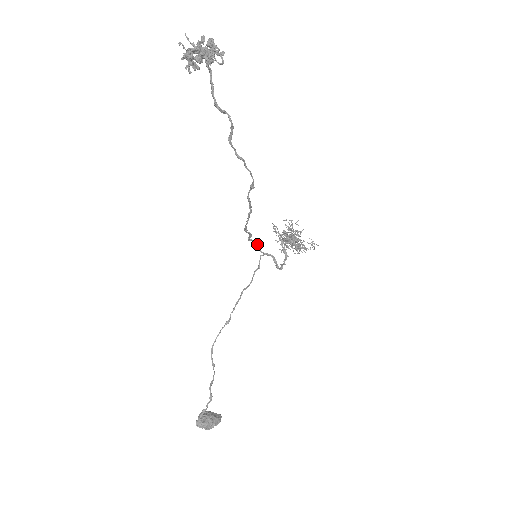
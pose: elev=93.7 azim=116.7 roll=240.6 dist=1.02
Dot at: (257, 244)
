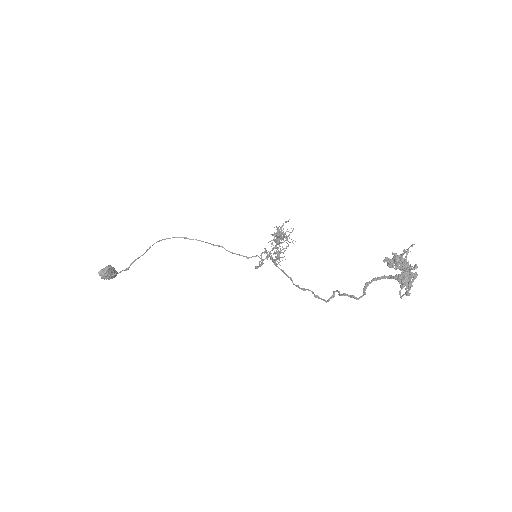
Dot at: occluded
